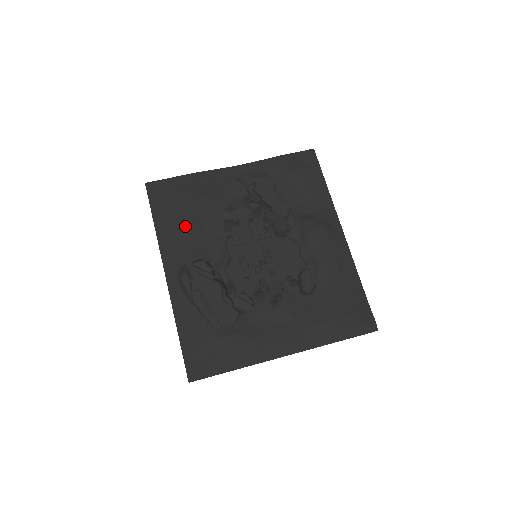
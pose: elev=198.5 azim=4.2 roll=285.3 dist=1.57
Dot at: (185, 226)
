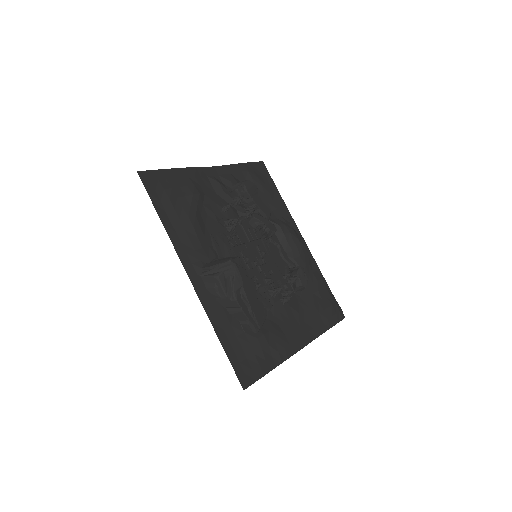
Dot at: (193, 223)
